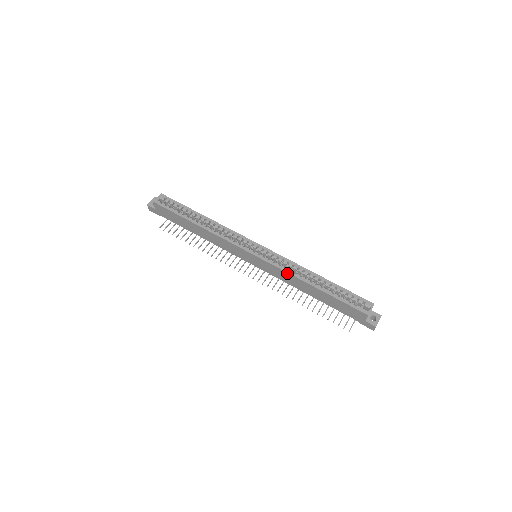
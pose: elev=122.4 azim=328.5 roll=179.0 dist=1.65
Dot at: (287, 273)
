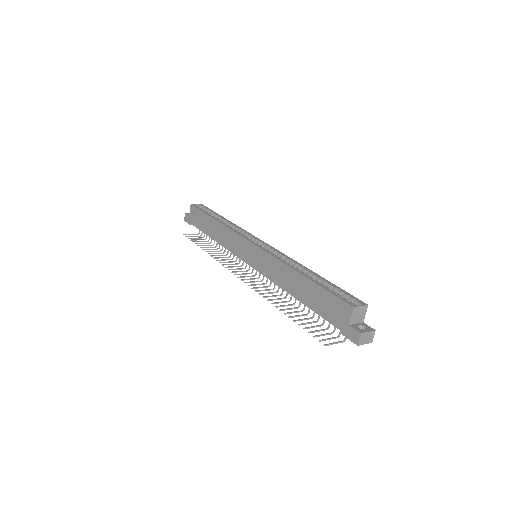
Dot at: (278, 260)
